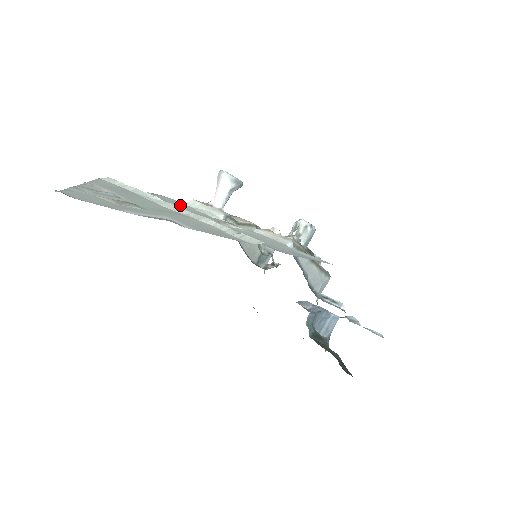
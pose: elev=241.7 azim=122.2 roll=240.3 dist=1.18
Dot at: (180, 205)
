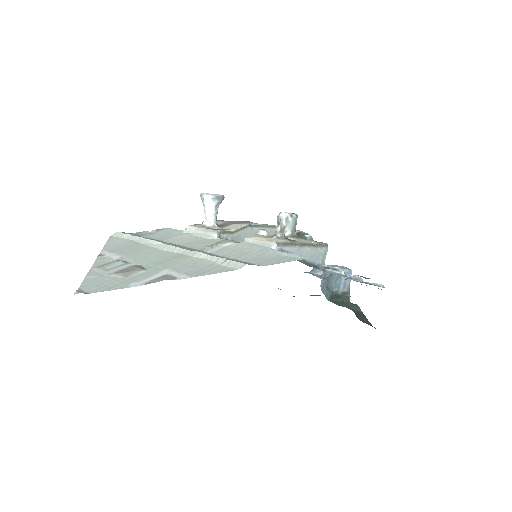
Dot at: (180, 237)
